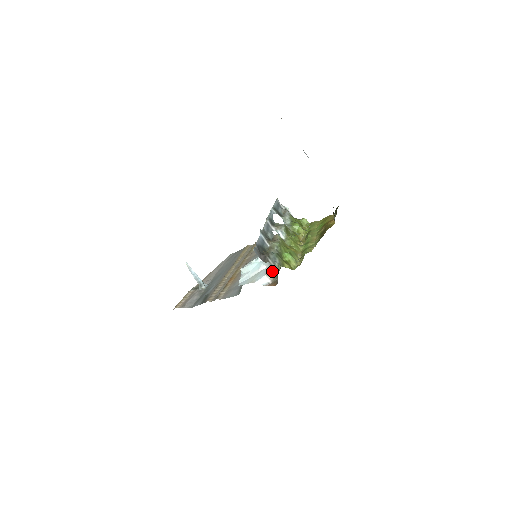
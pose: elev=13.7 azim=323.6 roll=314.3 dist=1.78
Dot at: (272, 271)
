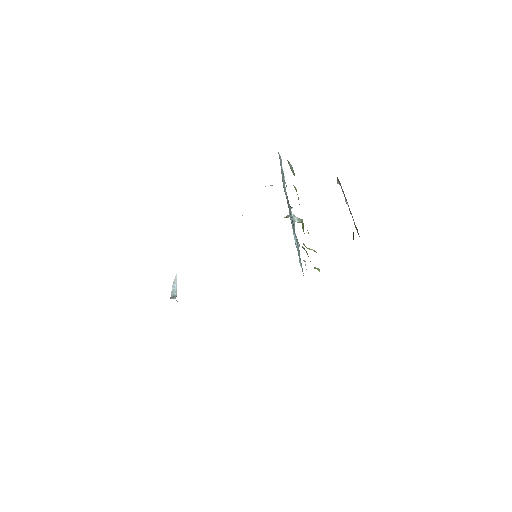
Dot at: occluded
